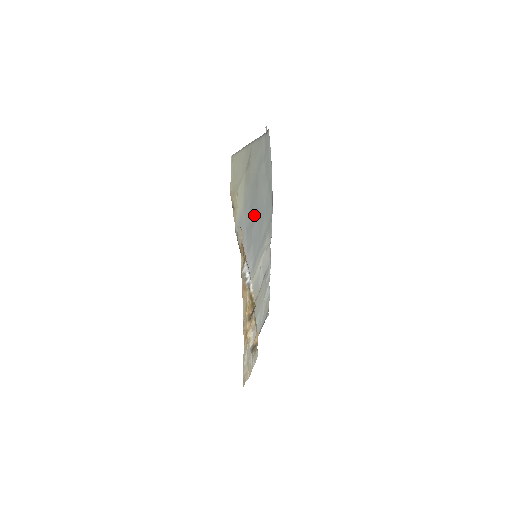
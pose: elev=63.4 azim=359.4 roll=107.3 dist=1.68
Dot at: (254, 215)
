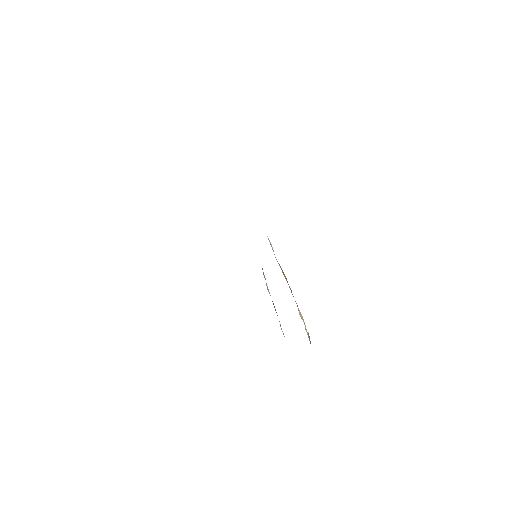
Dot at: occluded
